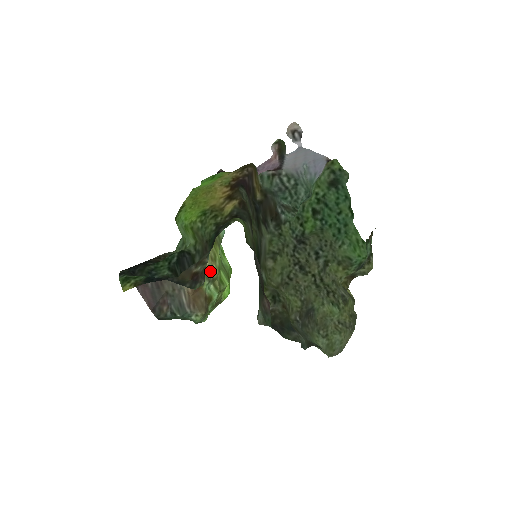
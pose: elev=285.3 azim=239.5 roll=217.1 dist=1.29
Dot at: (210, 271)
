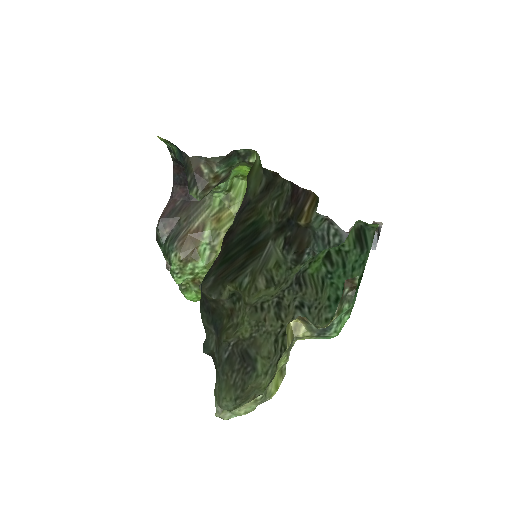
Dot at: (218, 238)
